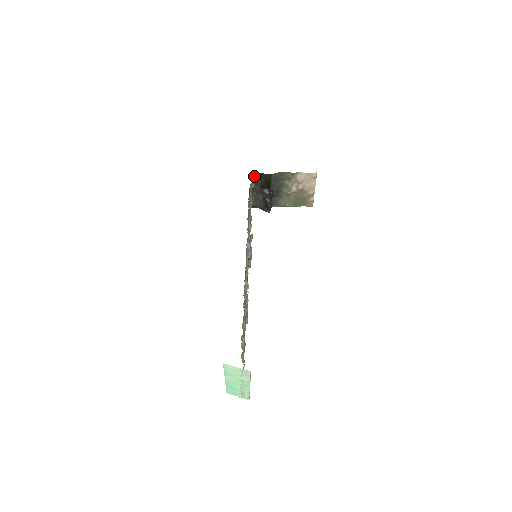
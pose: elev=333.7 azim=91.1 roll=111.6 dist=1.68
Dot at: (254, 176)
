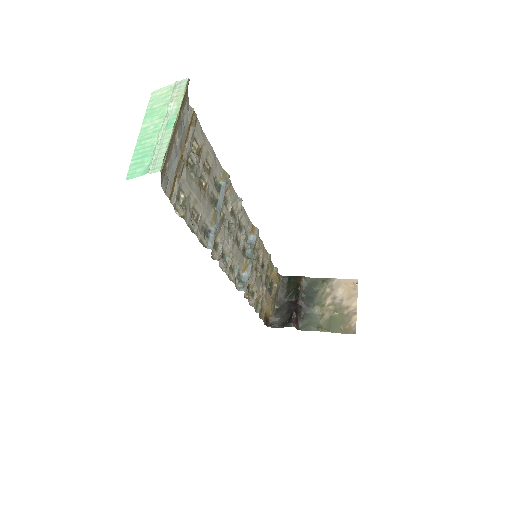
Dot at: (280, 279)
